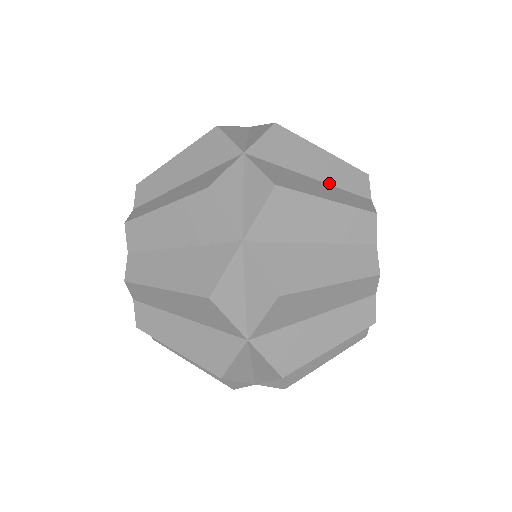
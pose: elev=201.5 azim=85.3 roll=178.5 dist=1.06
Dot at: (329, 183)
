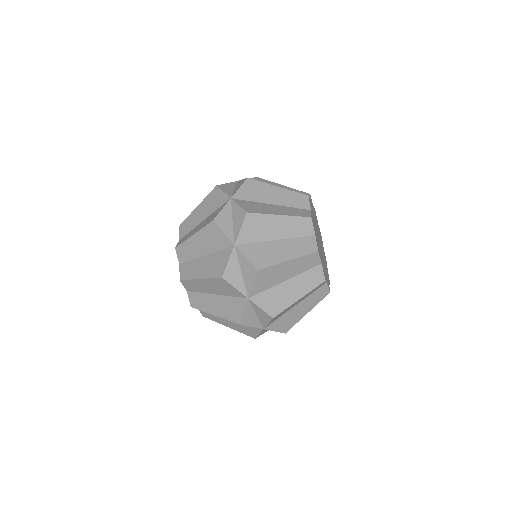
Dot at: (287, 237)
